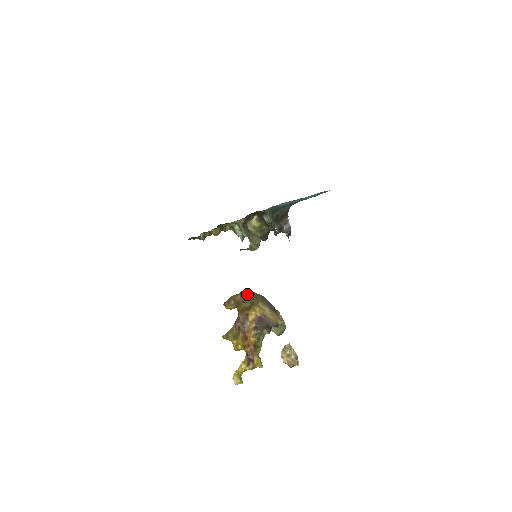
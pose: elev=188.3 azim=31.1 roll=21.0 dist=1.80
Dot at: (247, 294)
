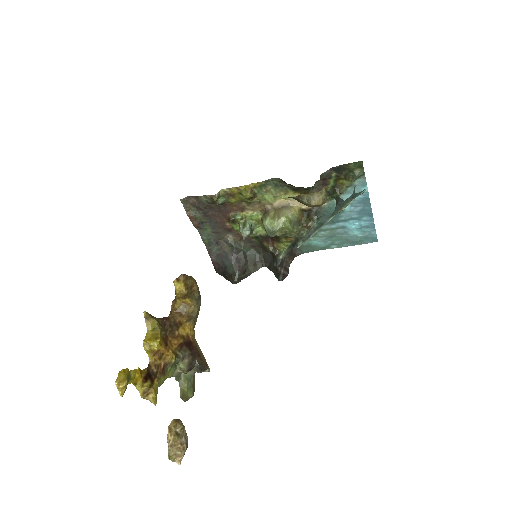
Dot at: occluded
